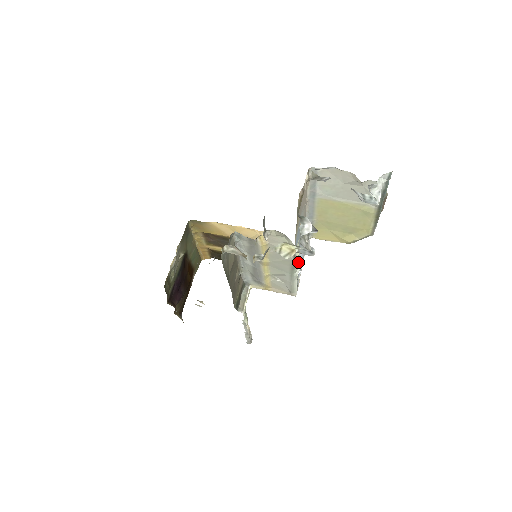
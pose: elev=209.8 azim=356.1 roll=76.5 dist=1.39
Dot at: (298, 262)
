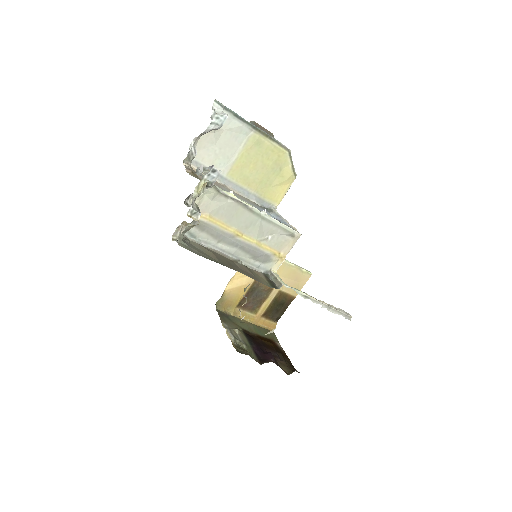
Dot at: (250, 205)
